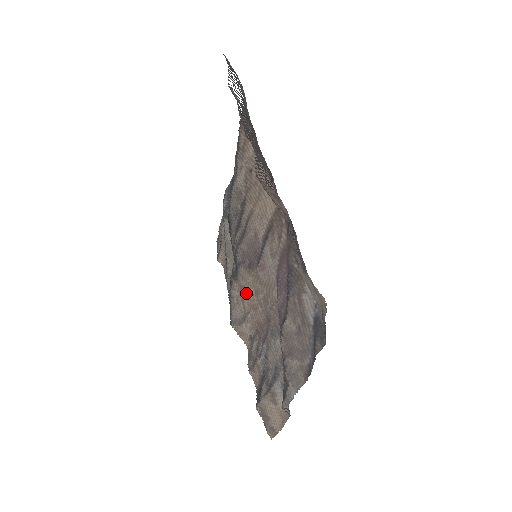
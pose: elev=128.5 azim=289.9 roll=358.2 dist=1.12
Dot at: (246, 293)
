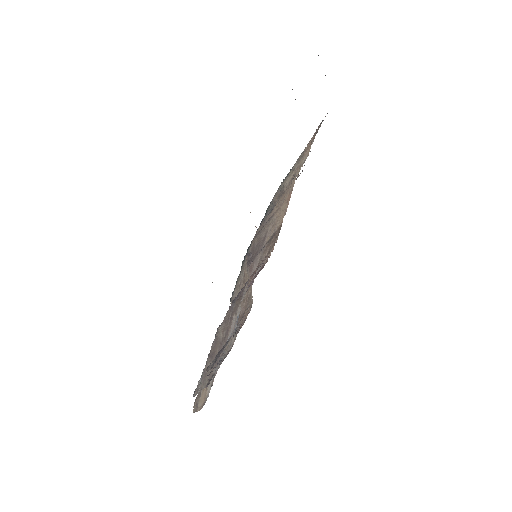
Dot at: (245, 282)
